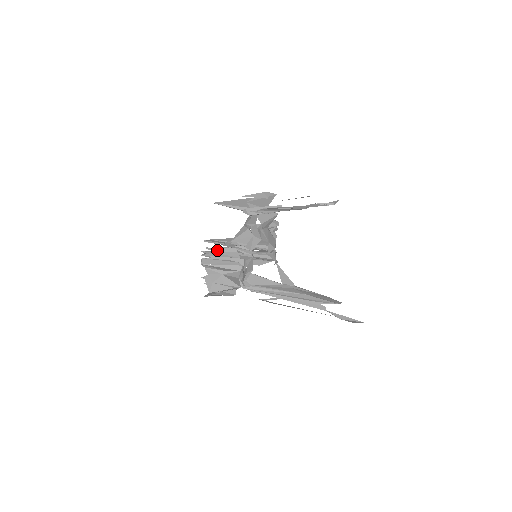
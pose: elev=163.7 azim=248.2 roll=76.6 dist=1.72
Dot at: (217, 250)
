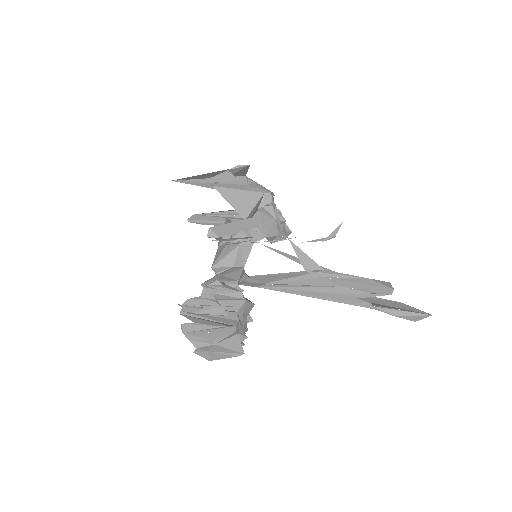
Dot at: (197, 297)
